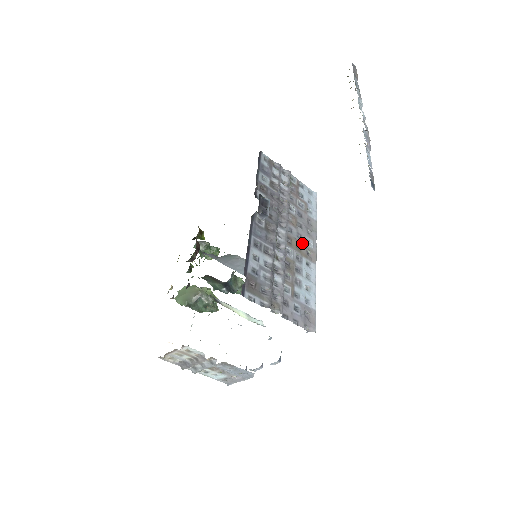
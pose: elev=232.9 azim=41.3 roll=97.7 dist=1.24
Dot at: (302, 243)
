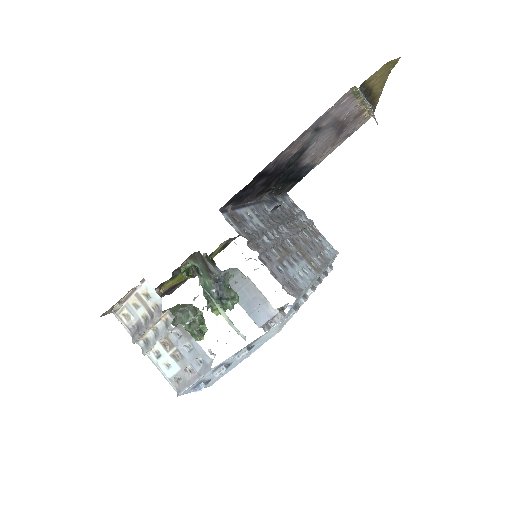
Dot at: (308, 254)
